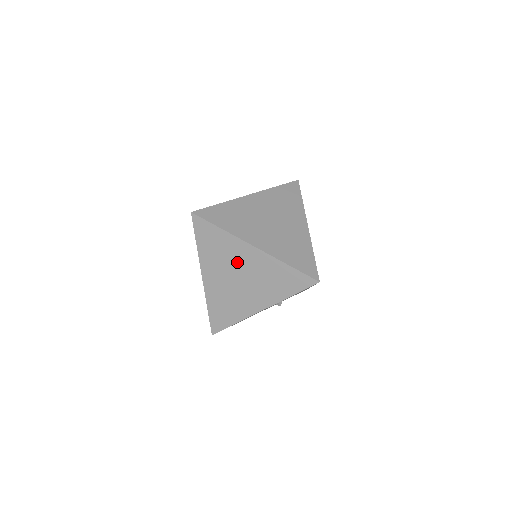
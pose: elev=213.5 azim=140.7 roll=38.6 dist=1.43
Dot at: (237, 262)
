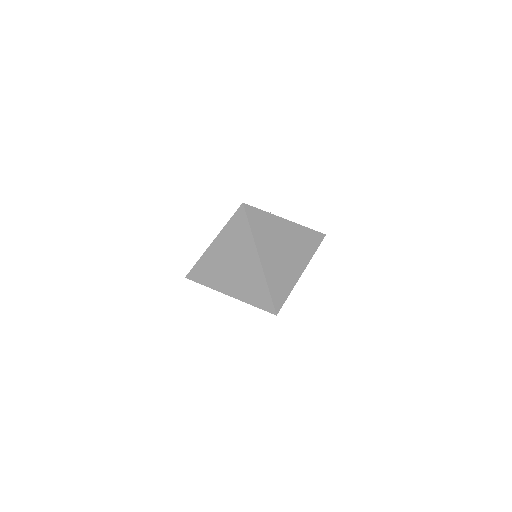
Dot at: (241, 257)
